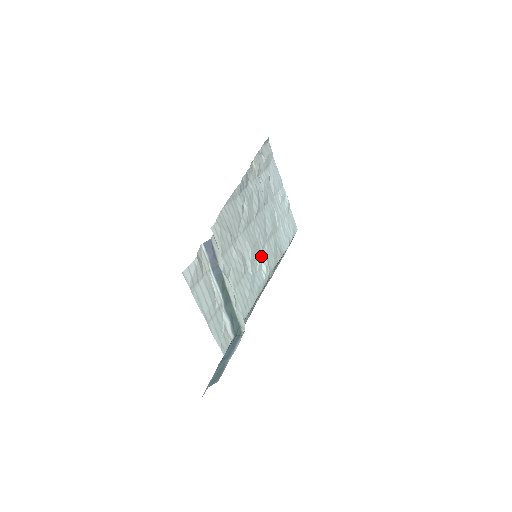
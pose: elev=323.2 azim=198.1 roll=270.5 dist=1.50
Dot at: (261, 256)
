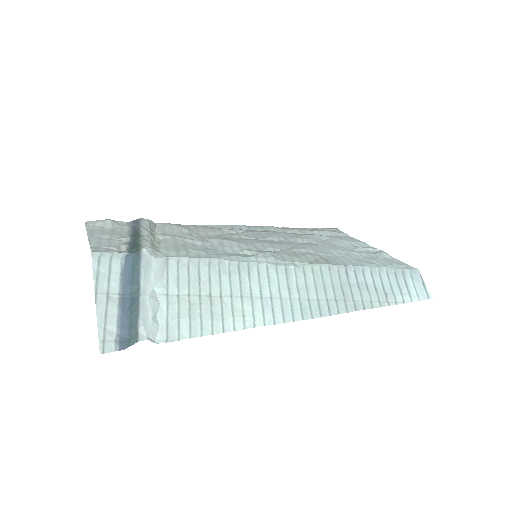
Dot at: (259, 251)
